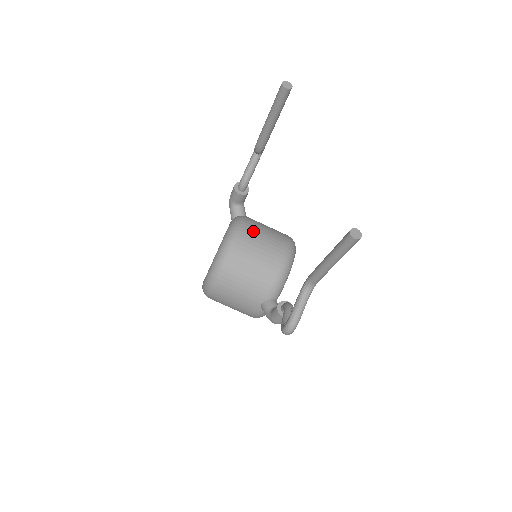
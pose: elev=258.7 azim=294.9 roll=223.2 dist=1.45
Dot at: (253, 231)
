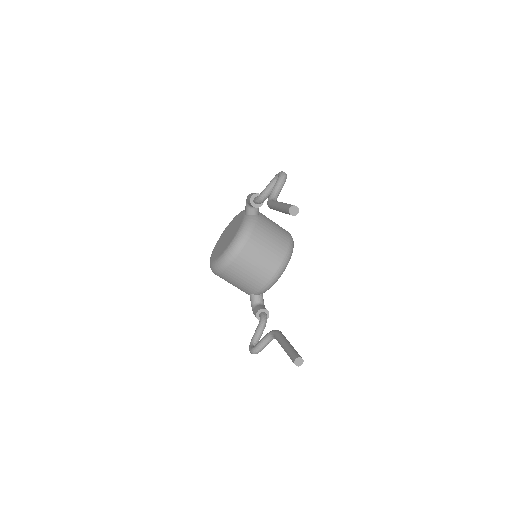
Dot at: (256, 245)
